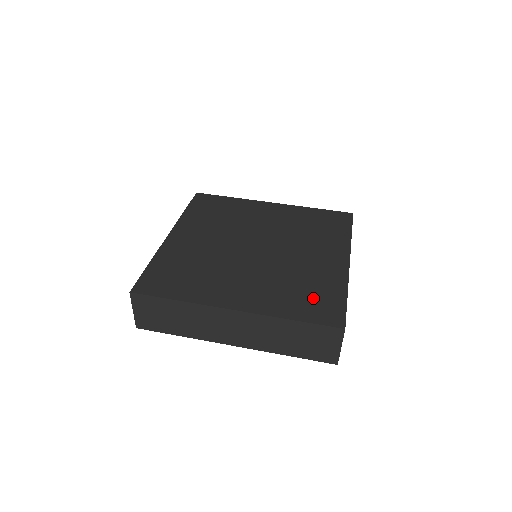
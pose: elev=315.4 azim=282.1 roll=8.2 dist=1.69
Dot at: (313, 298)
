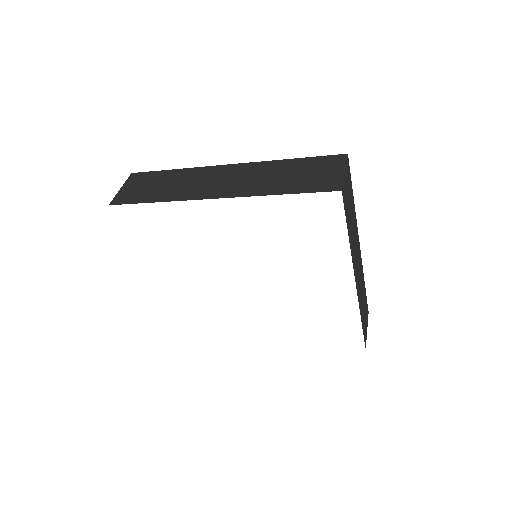
Dot at: occluded
